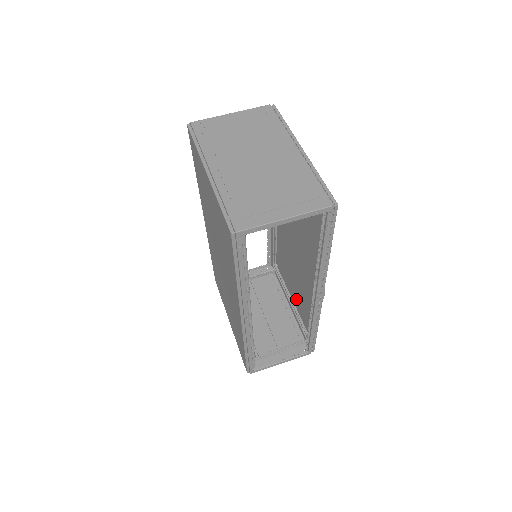
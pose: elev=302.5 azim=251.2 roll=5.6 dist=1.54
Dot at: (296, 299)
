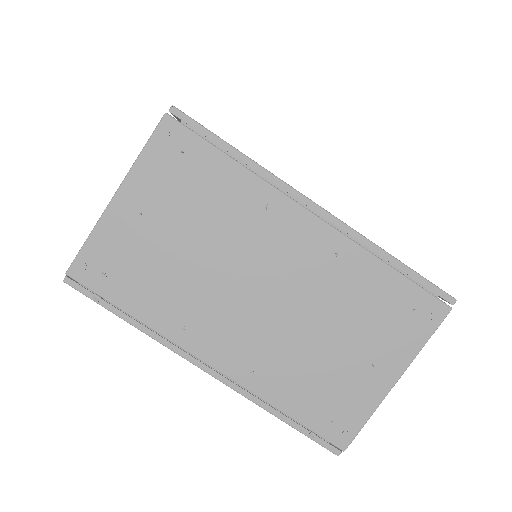
Dot at: occluded
